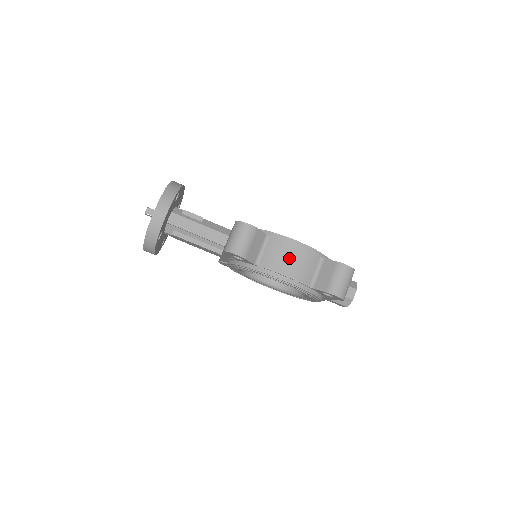
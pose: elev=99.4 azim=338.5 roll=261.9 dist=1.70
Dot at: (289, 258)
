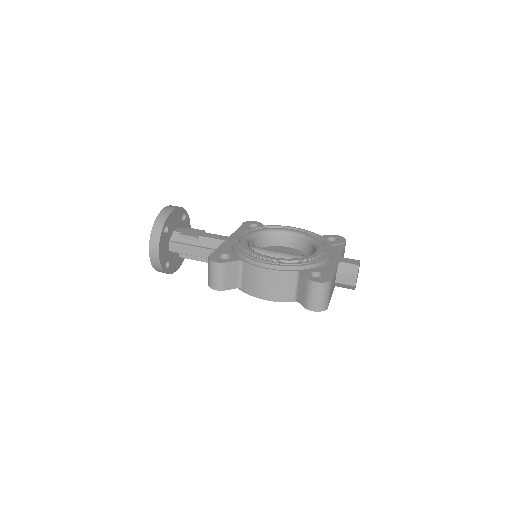
Dot at: (263, 281)
